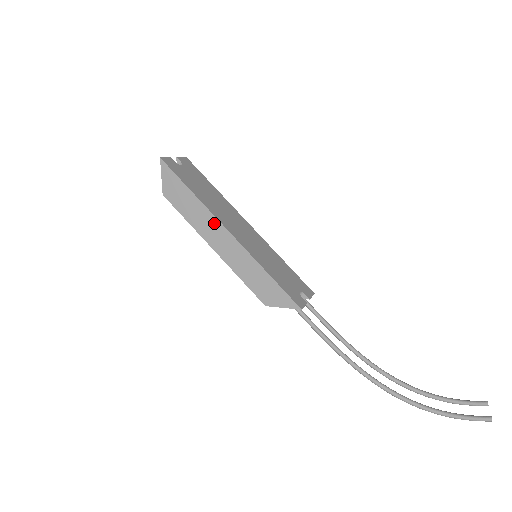
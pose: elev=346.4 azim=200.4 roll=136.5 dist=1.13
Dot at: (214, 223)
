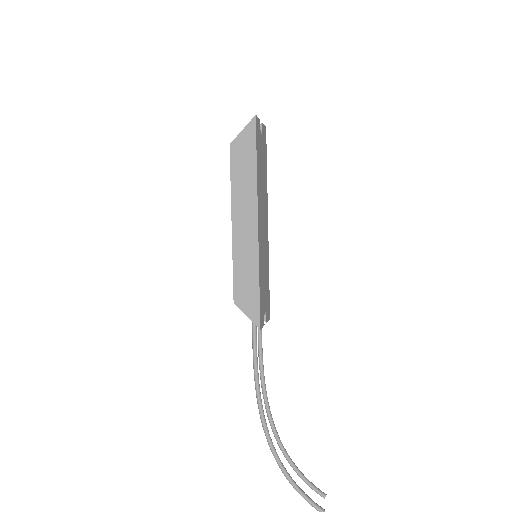
Dot at: (252, 205)
